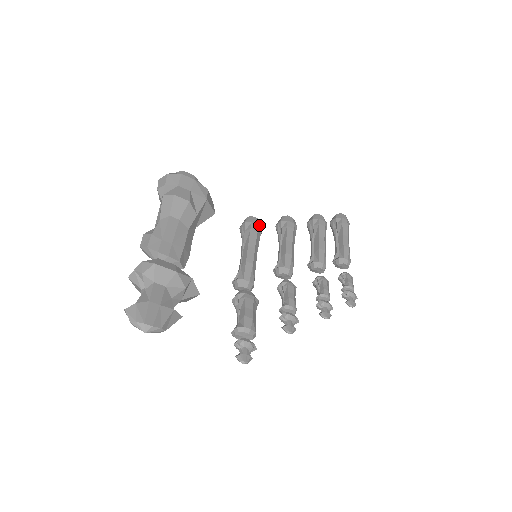
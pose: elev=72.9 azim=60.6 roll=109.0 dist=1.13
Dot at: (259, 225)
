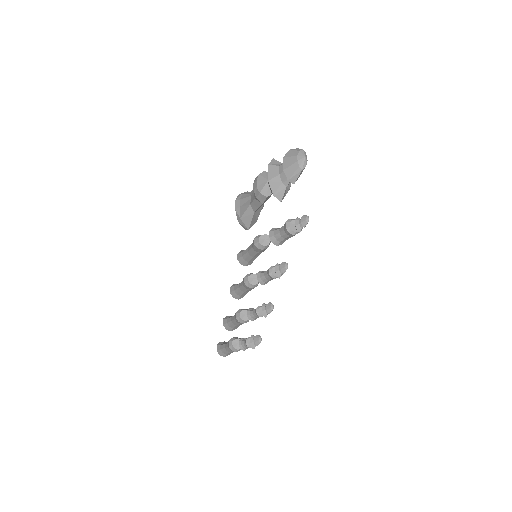
Dot at: occluded
